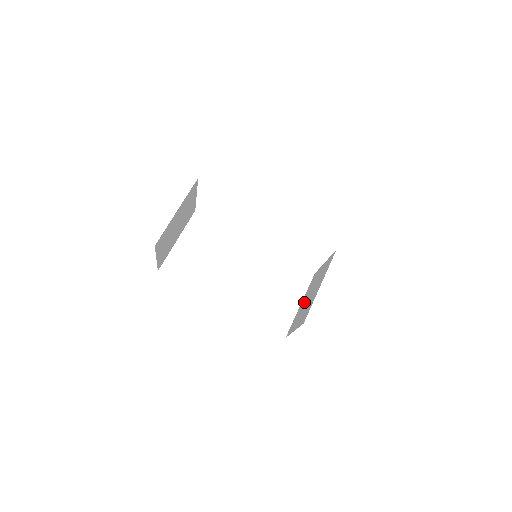
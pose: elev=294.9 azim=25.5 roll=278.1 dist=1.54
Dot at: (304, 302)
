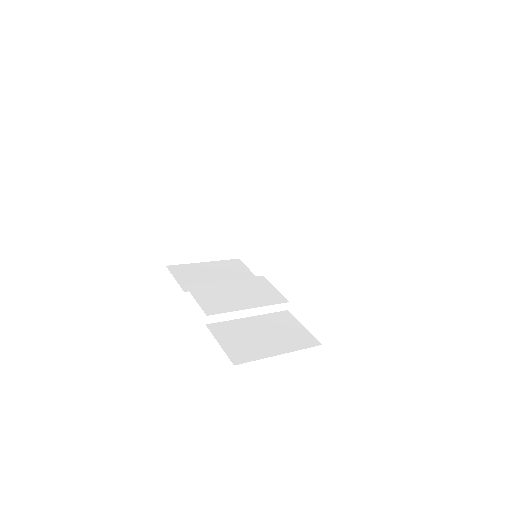
Dot at: occluded
